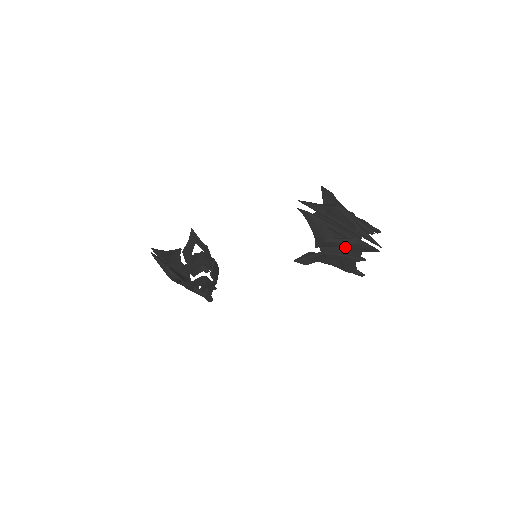
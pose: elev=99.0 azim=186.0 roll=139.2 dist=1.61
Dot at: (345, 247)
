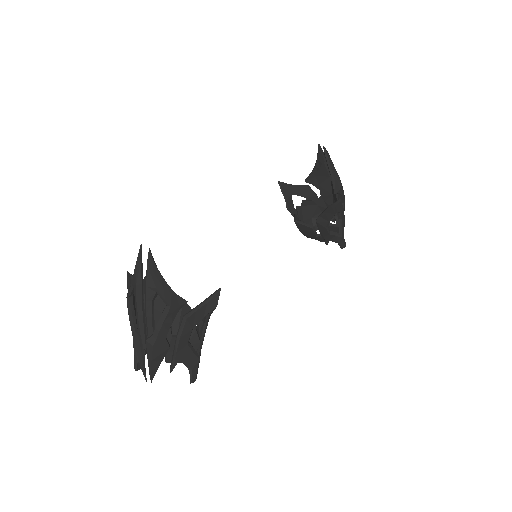
Dot at: (343, 200)
